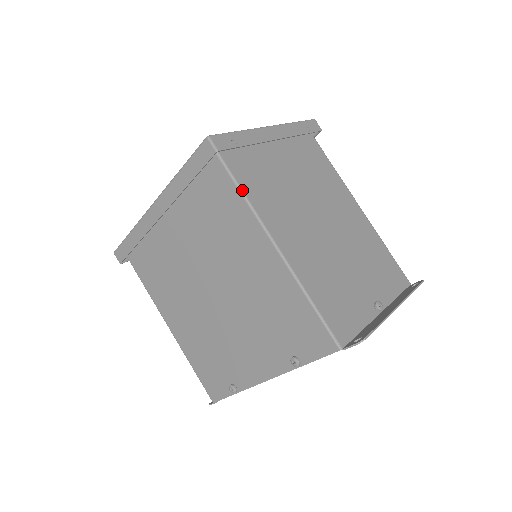
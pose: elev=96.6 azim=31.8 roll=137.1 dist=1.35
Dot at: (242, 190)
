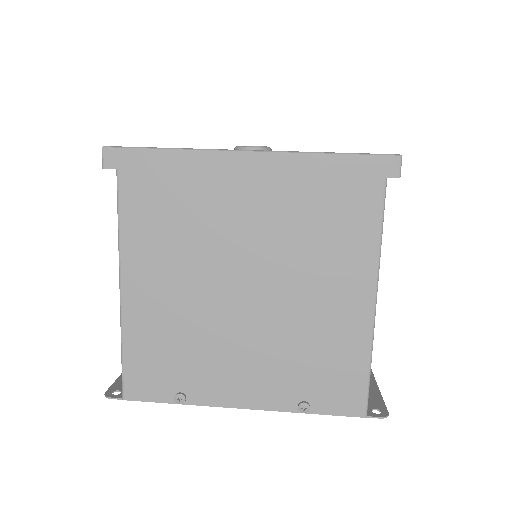
Dot at: occluded
